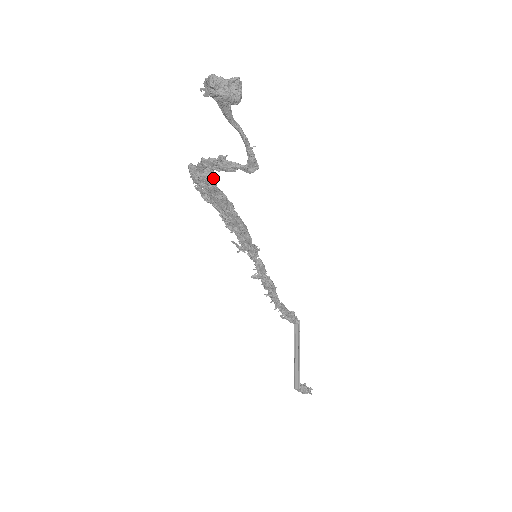
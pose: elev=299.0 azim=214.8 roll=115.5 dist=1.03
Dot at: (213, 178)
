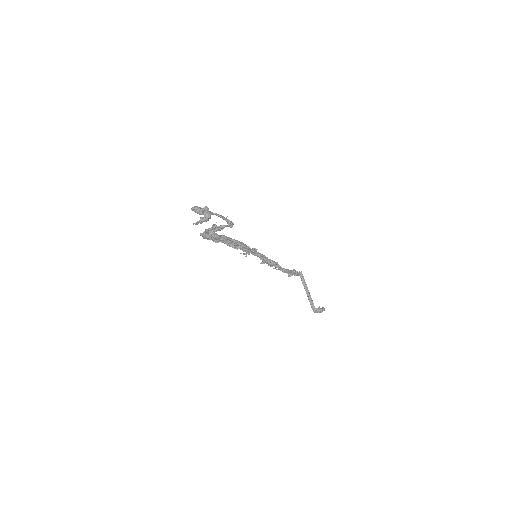
Dot at: (215, 233)
